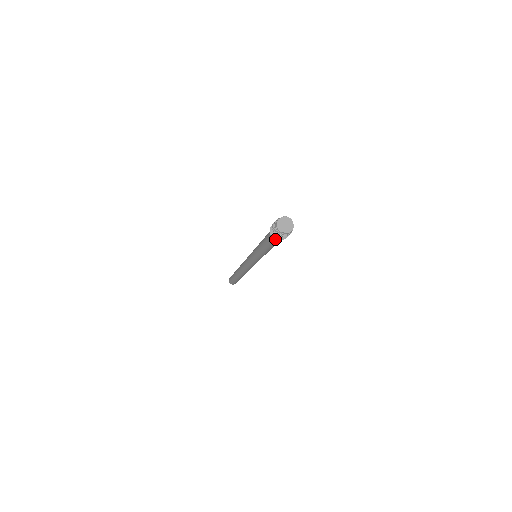
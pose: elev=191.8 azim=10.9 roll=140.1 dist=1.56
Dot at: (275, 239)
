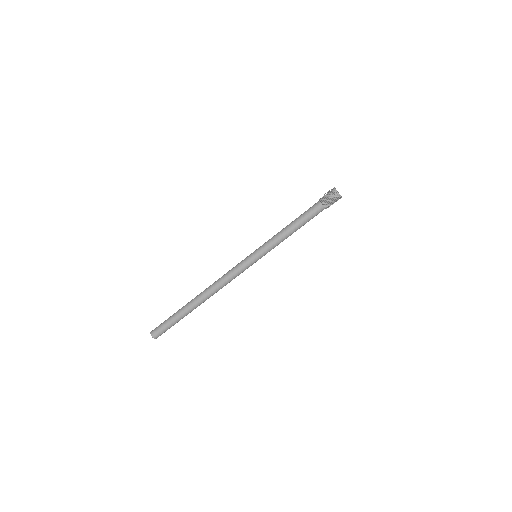
Dot at: (325, 207)
